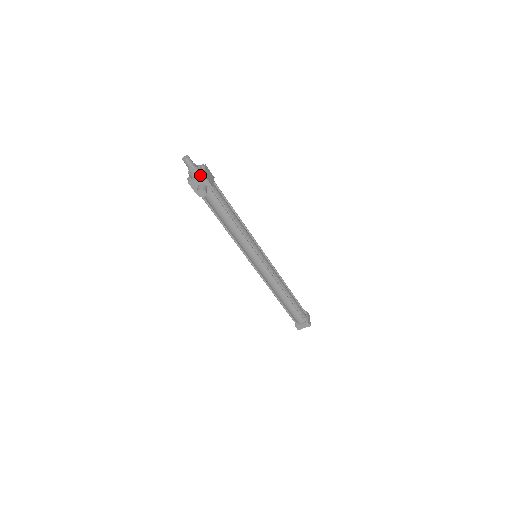
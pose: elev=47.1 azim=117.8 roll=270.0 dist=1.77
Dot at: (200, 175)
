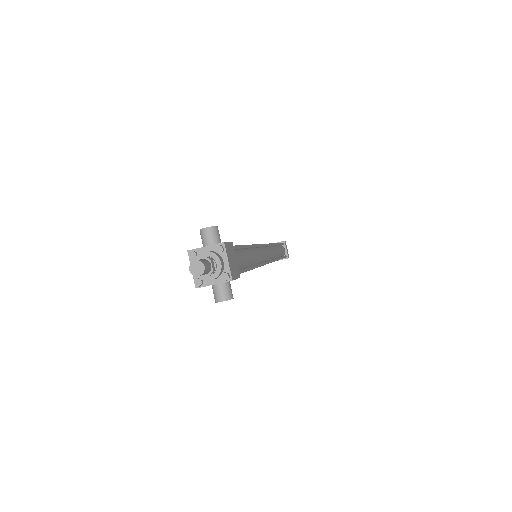
Dot at: (223, 279)
